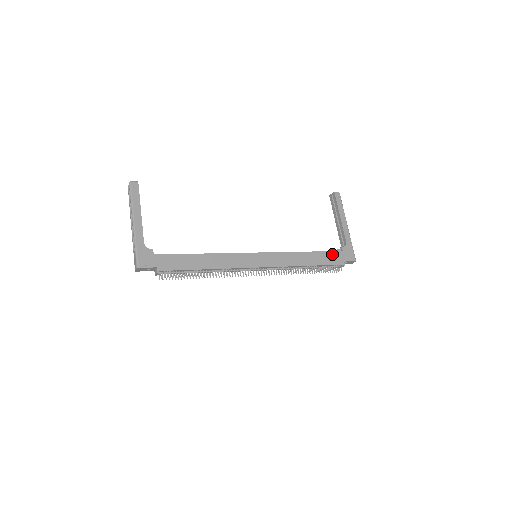
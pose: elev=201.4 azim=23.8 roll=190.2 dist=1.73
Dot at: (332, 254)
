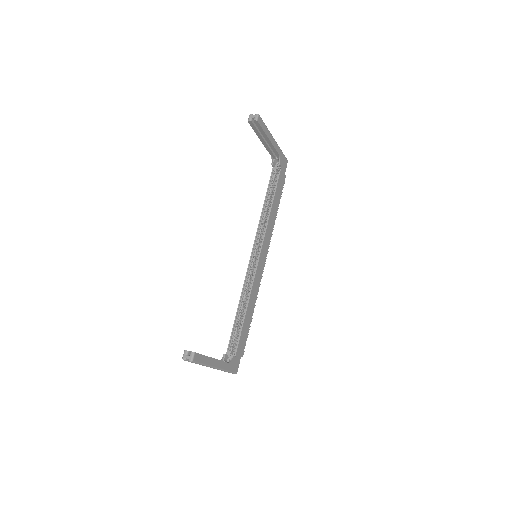
Dot at: (280, 181)
